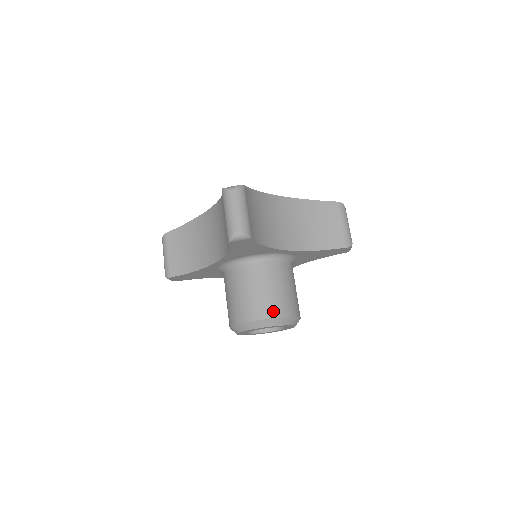
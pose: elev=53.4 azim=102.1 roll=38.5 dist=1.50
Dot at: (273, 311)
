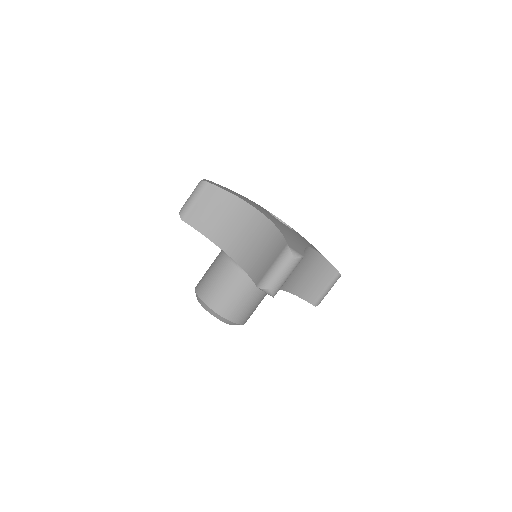
Dot at: (236, 318)
